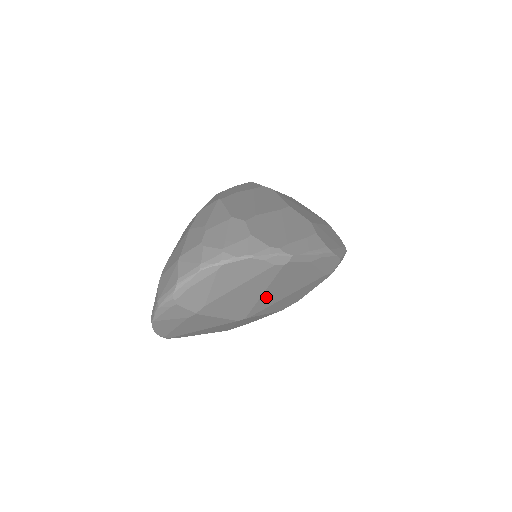
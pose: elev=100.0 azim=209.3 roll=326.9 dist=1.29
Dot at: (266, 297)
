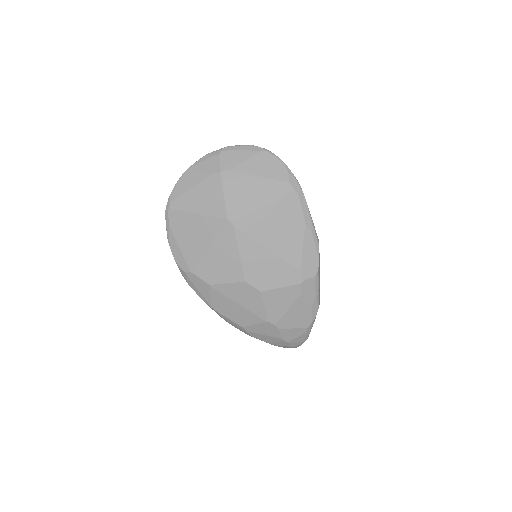
Dot at: (260, 218)
